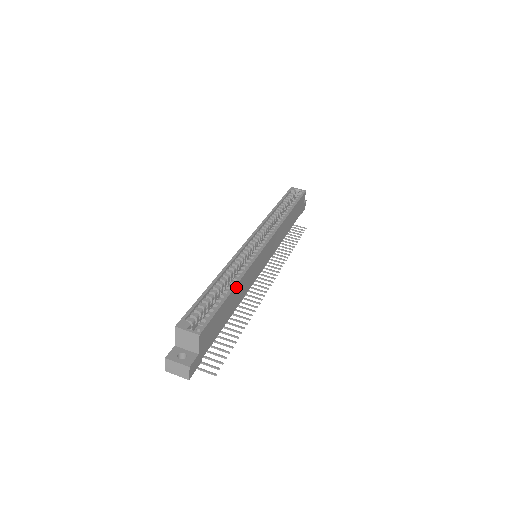
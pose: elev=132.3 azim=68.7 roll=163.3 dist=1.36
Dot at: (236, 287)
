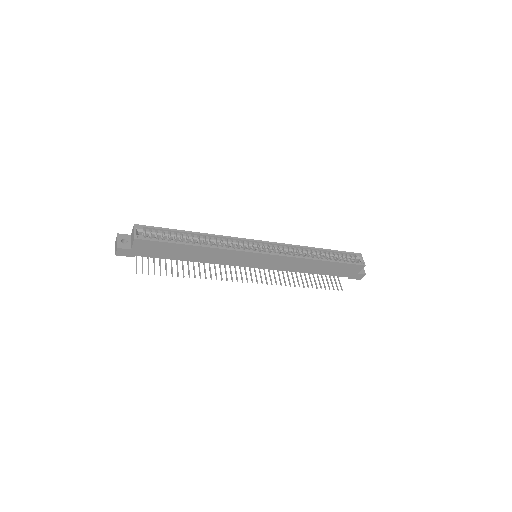
Dot at: (198, 247)
